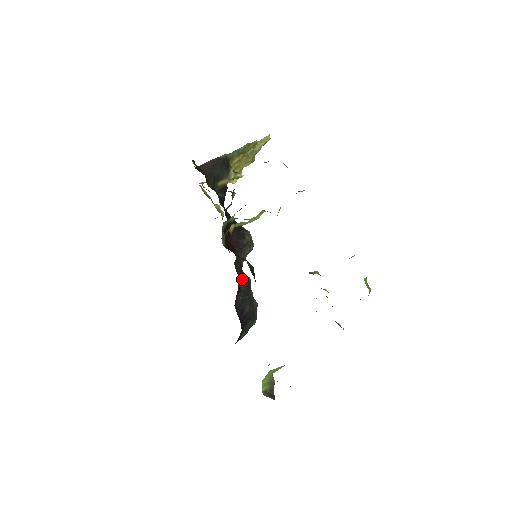
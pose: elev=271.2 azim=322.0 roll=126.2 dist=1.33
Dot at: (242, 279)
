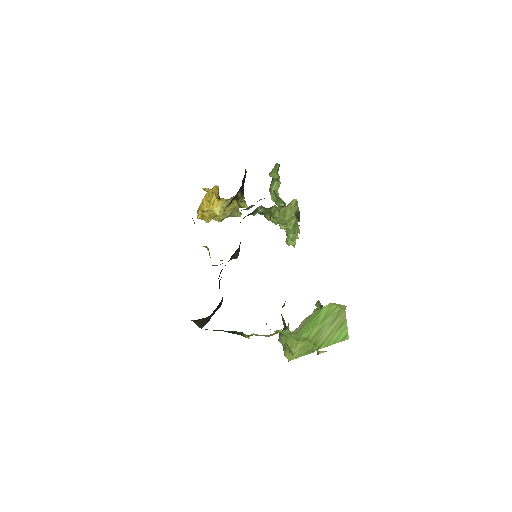
Dot at: occluded
